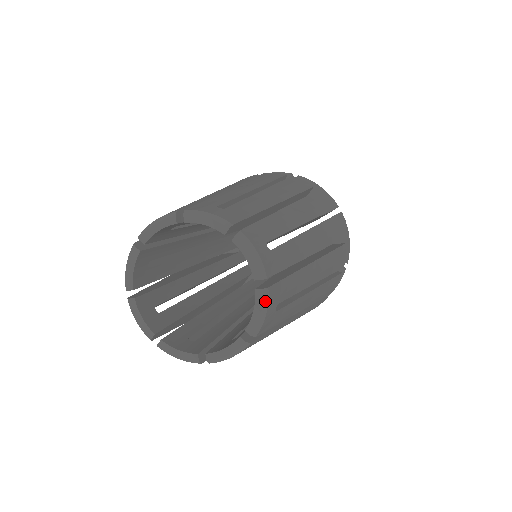
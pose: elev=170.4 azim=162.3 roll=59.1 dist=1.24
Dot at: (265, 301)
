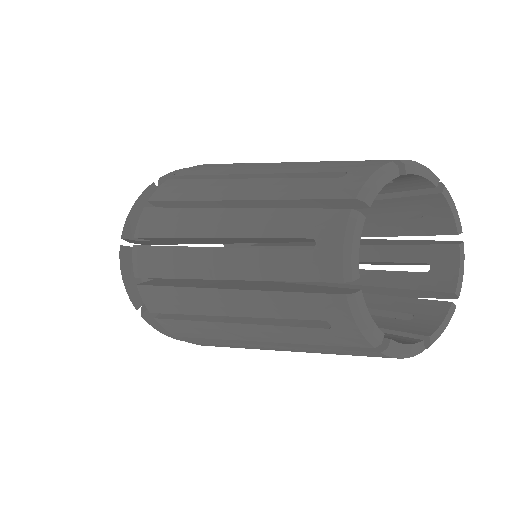
Dot at: (463, 256)
